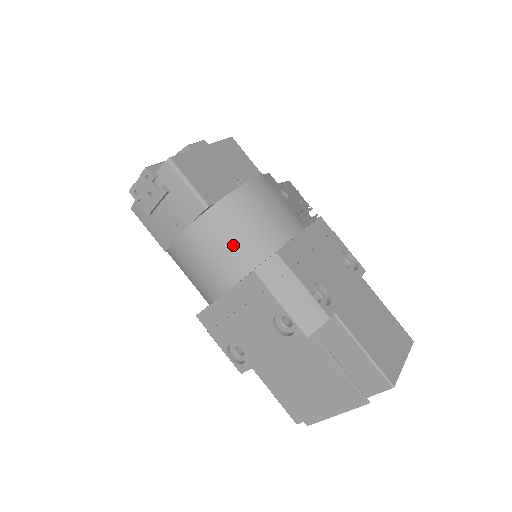
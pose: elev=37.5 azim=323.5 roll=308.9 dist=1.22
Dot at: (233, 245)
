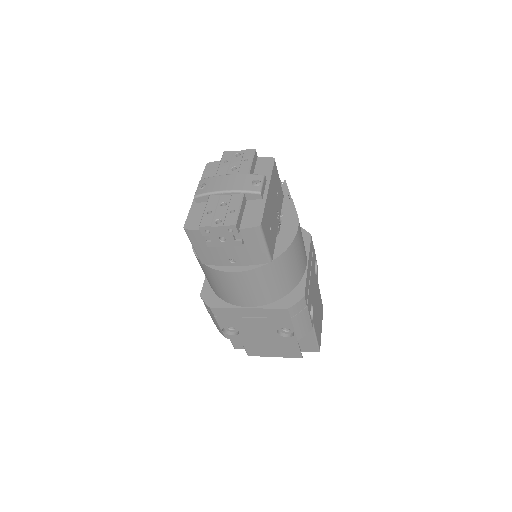
Dot at: (275, 285)
